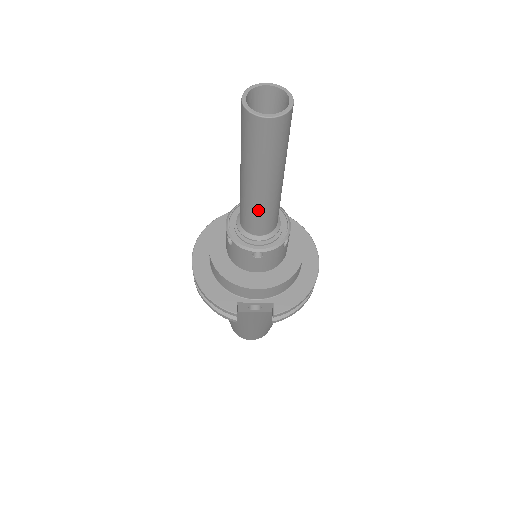
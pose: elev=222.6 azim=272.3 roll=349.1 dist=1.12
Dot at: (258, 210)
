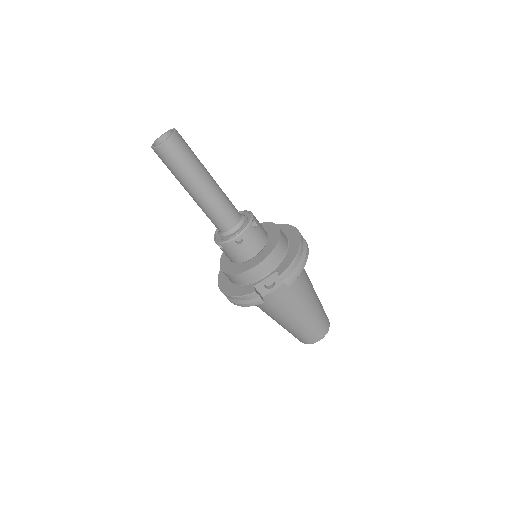
Dot at: (213, 208)
